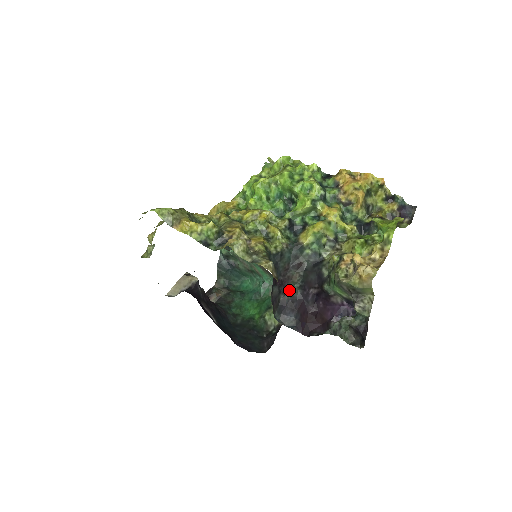
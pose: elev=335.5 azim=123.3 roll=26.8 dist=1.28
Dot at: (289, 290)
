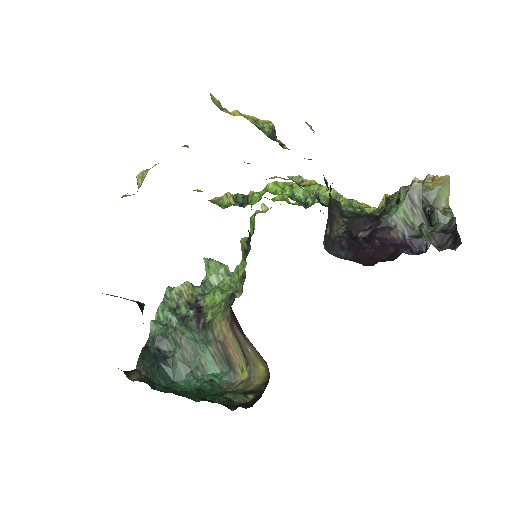
Dot at: (333, 232)
